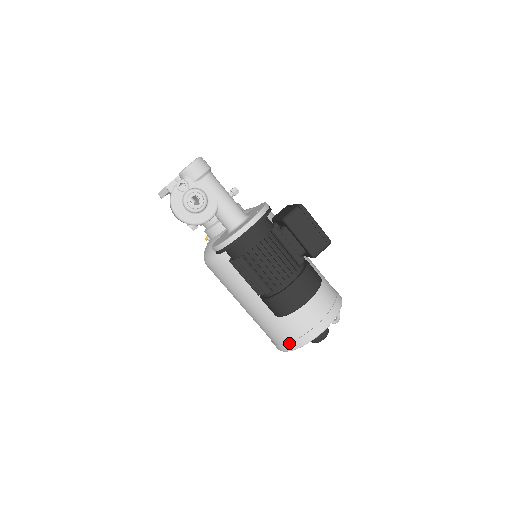
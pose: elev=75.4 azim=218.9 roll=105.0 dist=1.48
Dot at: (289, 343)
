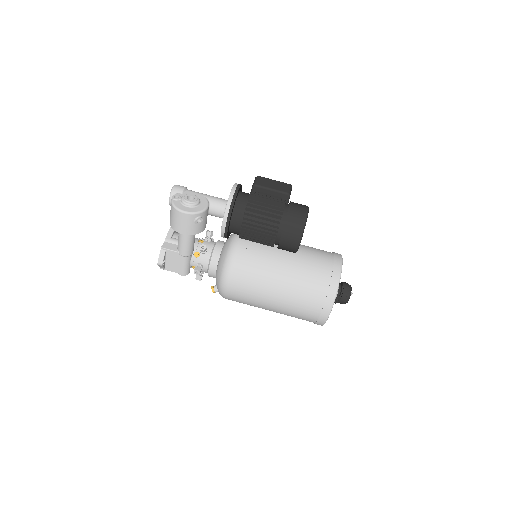
Dot at: (329, 289)
